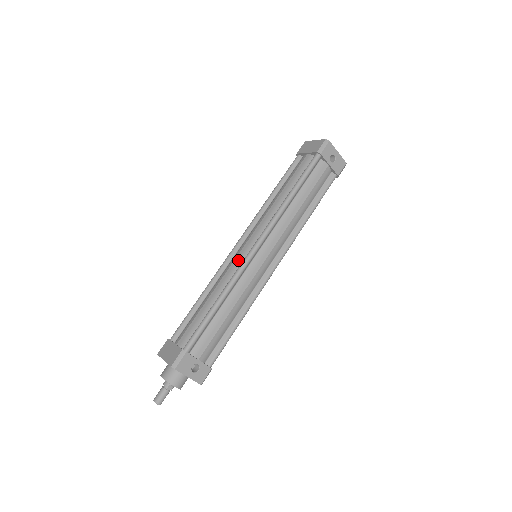
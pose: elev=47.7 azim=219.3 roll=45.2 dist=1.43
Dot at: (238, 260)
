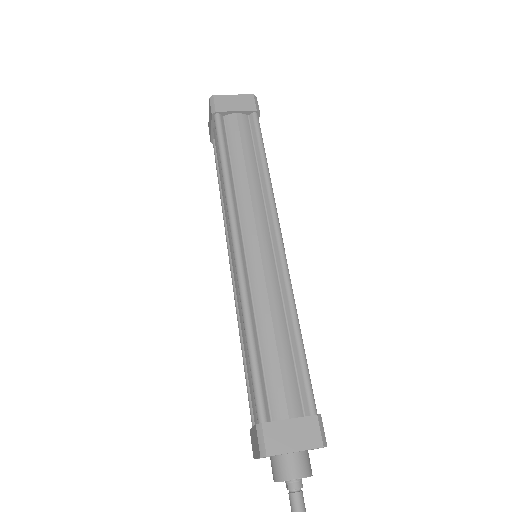
Dot at: (270, 266)
